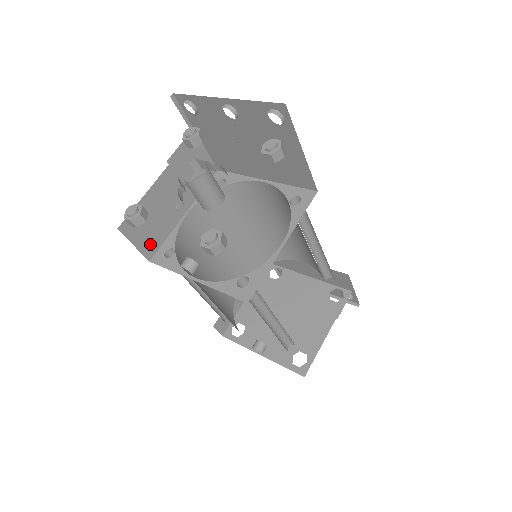
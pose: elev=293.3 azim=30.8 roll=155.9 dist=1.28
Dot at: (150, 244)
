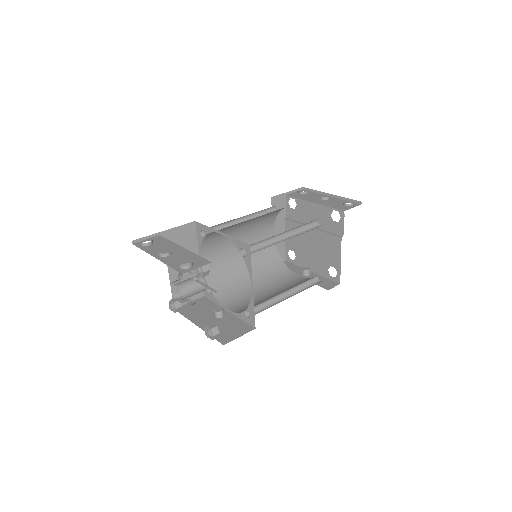
Dot at: occluded
